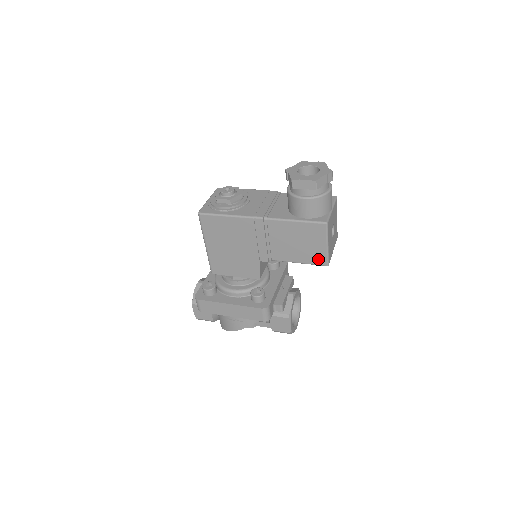
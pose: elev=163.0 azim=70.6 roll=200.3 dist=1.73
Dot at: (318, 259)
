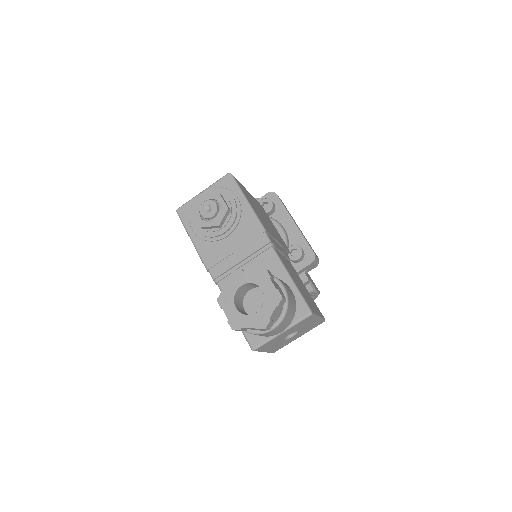
Dot at: occluded
